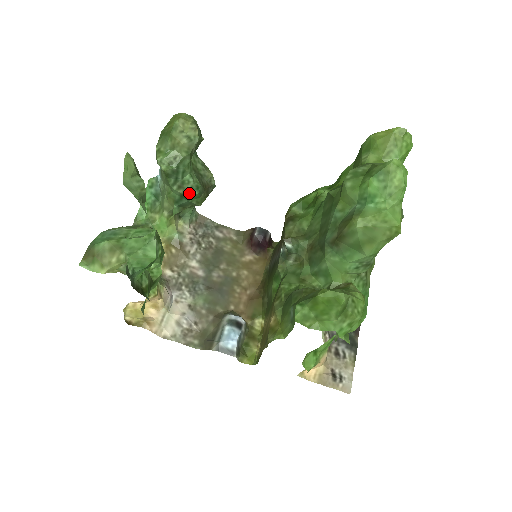
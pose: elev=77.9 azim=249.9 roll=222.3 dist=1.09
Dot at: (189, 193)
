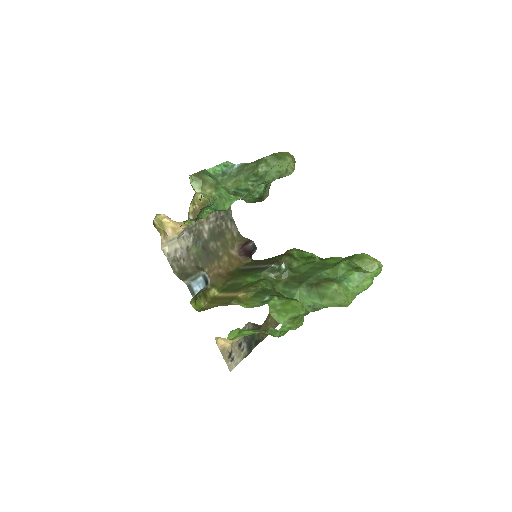
Dot at: (254, 193)
